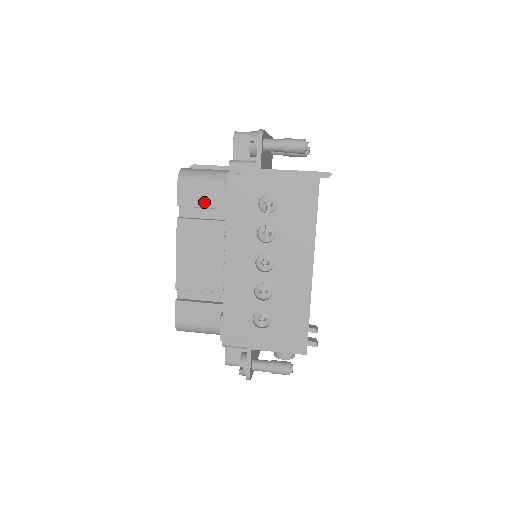
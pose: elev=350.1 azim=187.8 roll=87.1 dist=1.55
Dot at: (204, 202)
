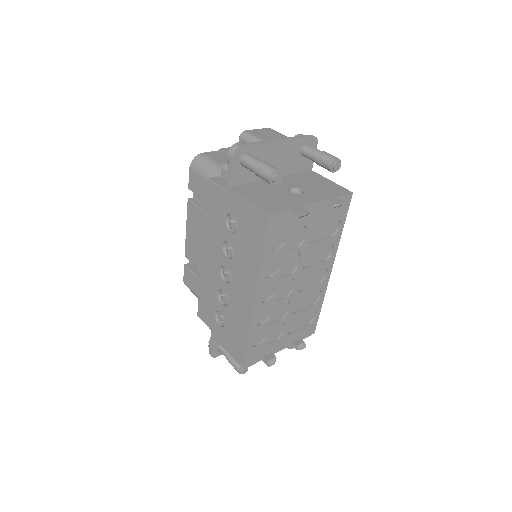
Dot at: (203, 194)
